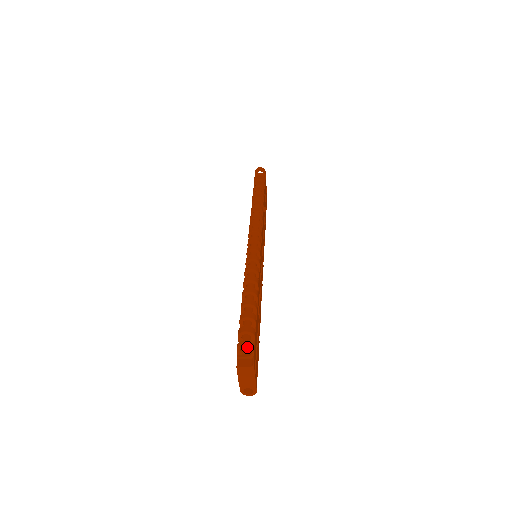
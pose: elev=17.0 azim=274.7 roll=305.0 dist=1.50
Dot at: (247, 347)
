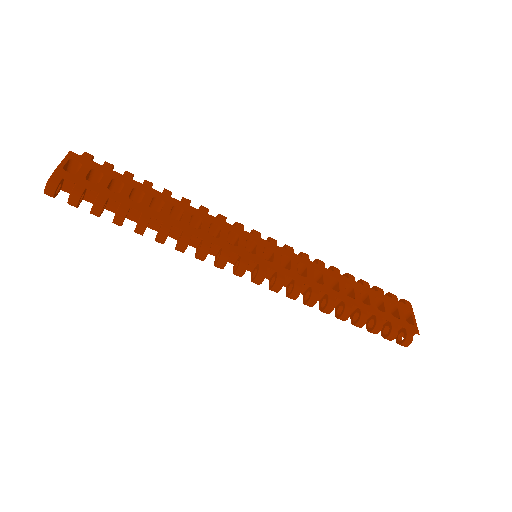
Dot at: occluded
